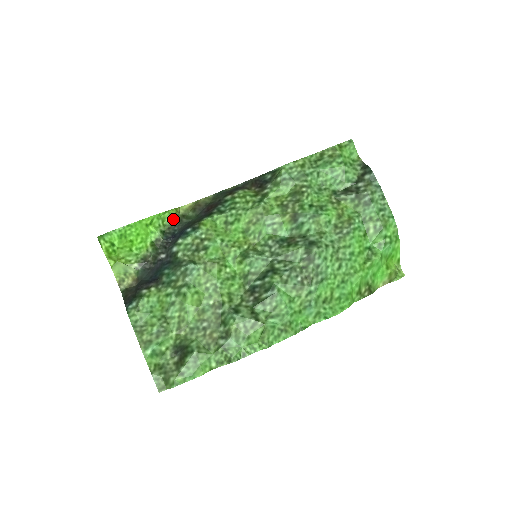
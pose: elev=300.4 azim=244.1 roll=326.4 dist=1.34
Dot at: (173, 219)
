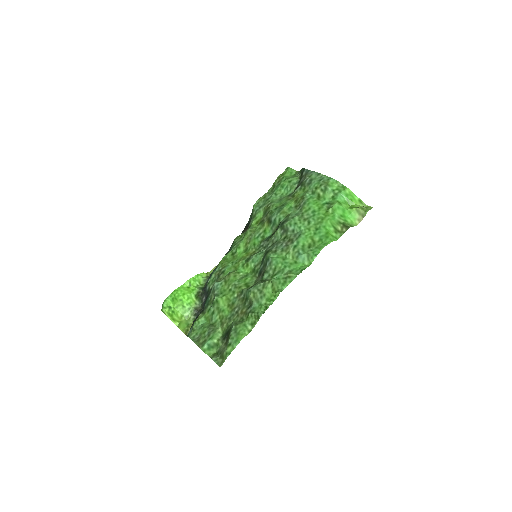
Dot at: (206, 278)
